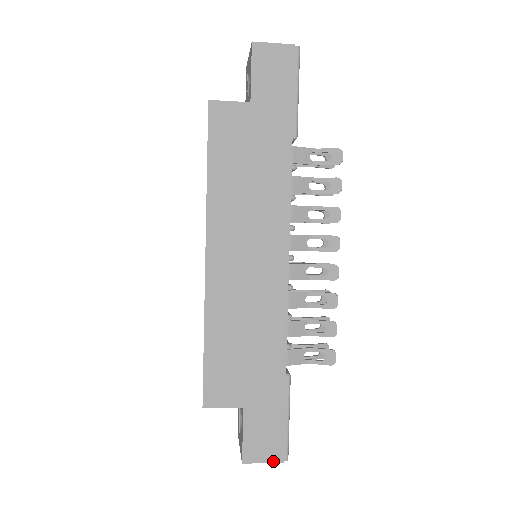
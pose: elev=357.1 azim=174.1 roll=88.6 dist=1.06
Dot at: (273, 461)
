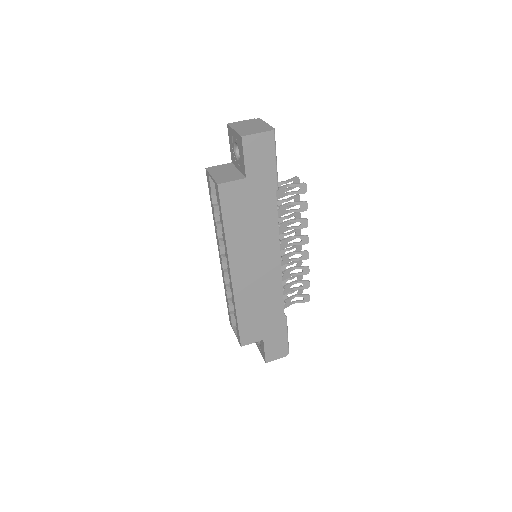
Dot at: (282, 357)
